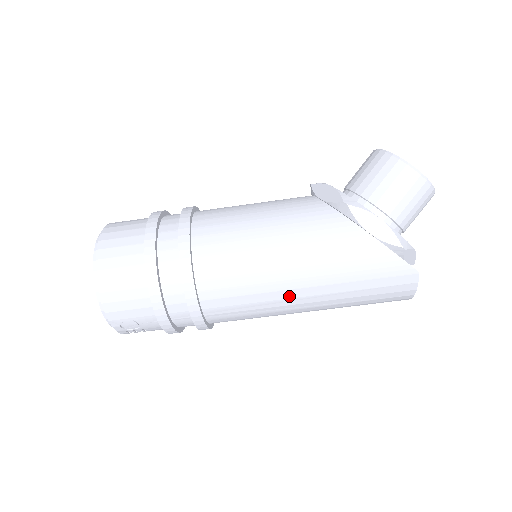
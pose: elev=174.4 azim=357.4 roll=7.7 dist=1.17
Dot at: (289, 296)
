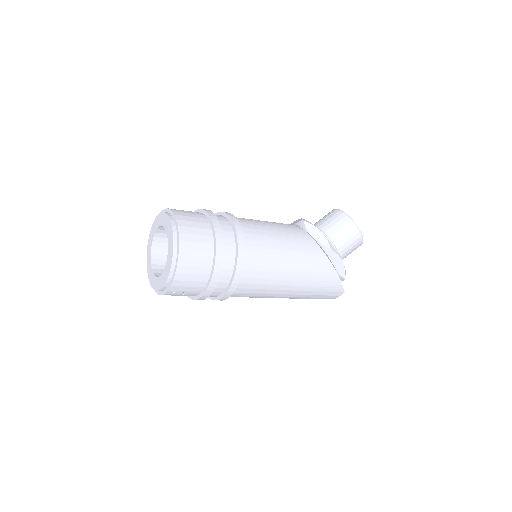
Dot at: (281, 293)
